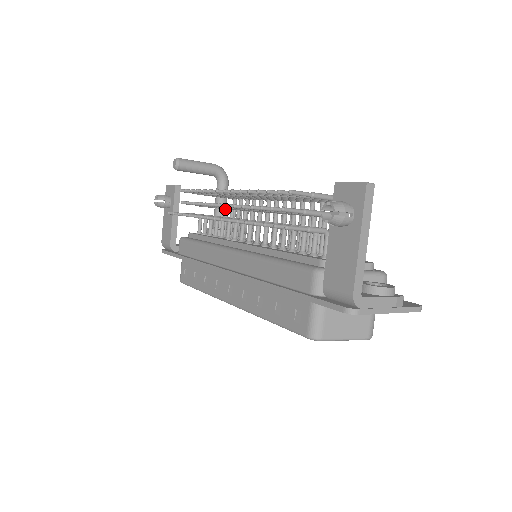
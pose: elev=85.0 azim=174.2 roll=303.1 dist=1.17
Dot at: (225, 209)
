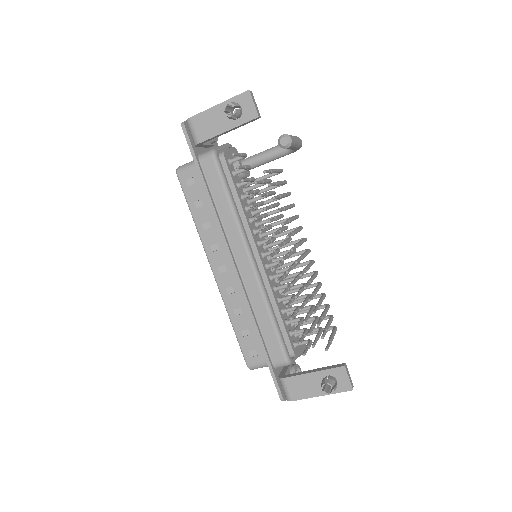
Dot at: occluded
